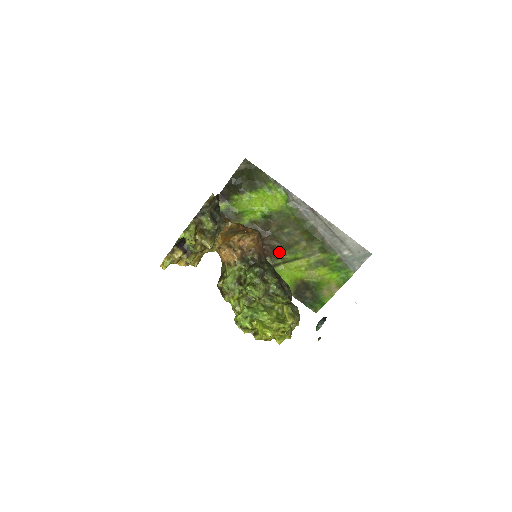
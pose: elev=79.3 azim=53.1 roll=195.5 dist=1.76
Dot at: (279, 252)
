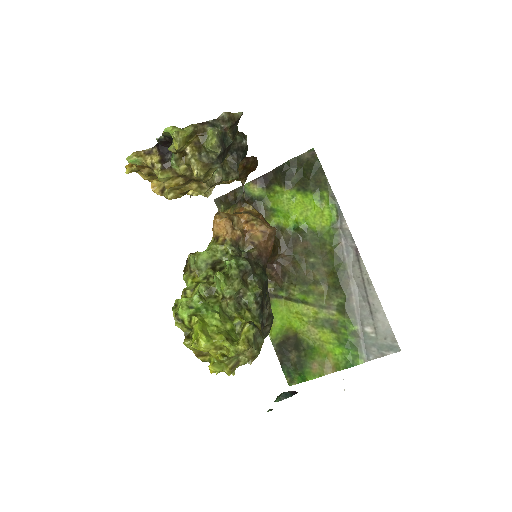
Dot at: (289, 282)
